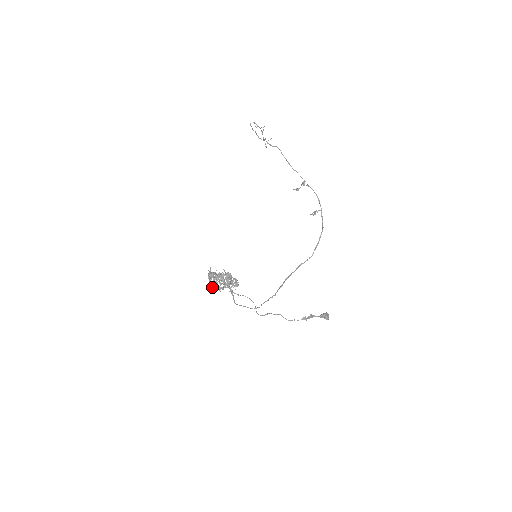
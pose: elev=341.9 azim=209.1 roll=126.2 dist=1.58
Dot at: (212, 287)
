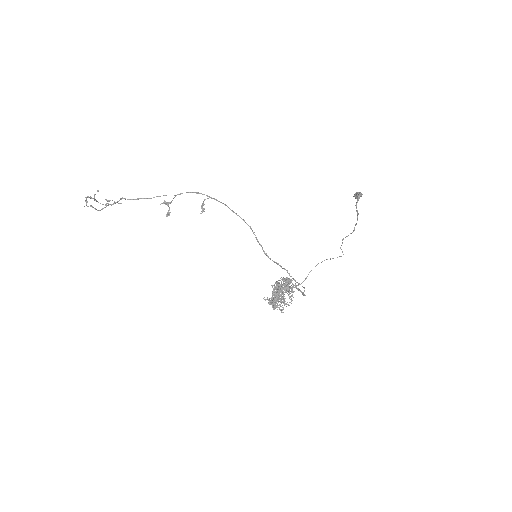
Dot at: occluded
